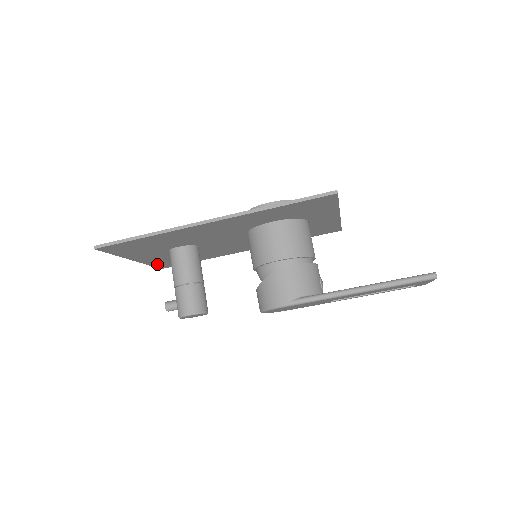
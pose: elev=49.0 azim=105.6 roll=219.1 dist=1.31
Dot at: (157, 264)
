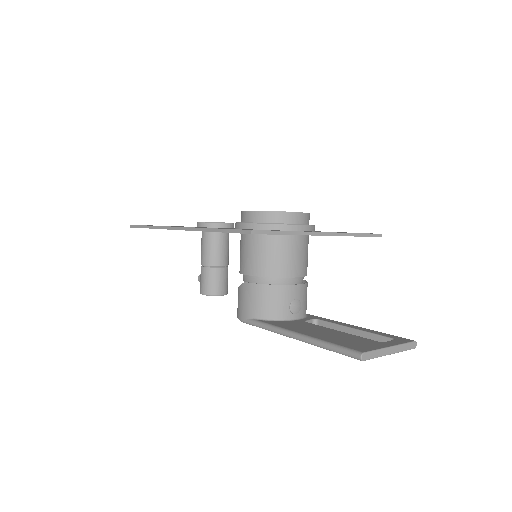
Dot at: occluded
